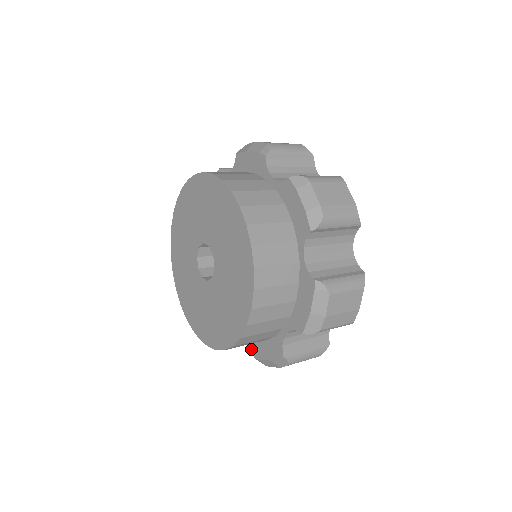
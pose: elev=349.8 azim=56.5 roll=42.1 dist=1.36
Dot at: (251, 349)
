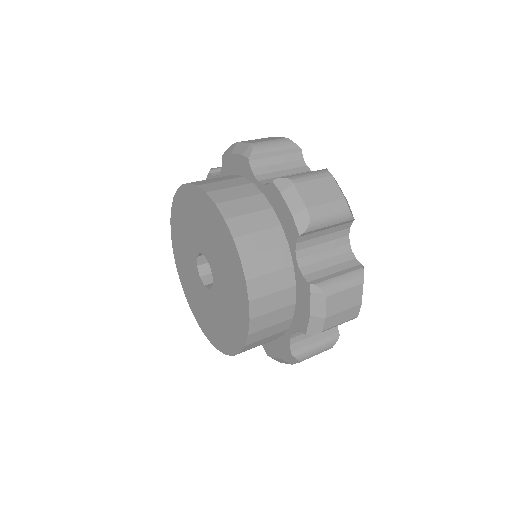
Dot at: (263, 347)
